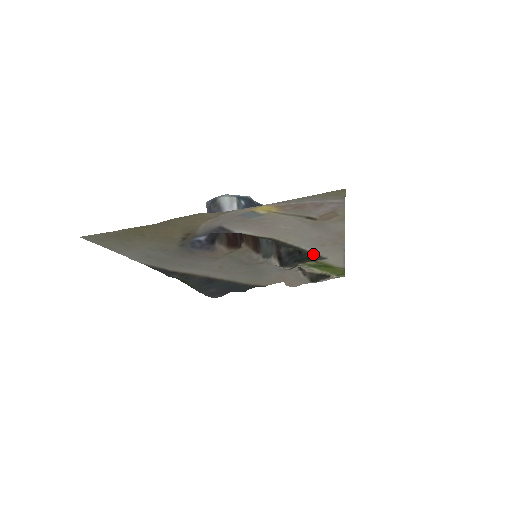
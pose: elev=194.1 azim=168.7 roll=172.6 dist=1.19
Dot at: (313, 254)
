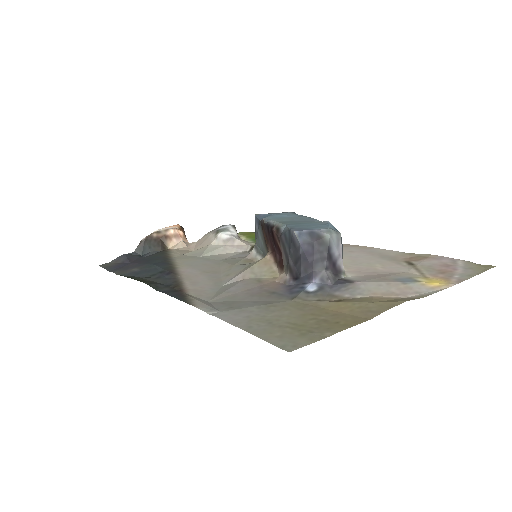
Dot at: occluded
